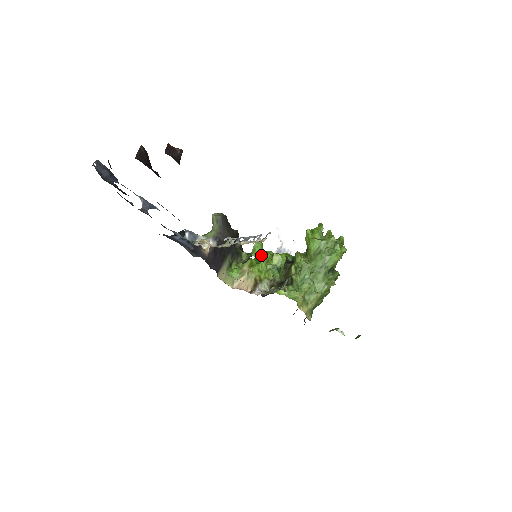
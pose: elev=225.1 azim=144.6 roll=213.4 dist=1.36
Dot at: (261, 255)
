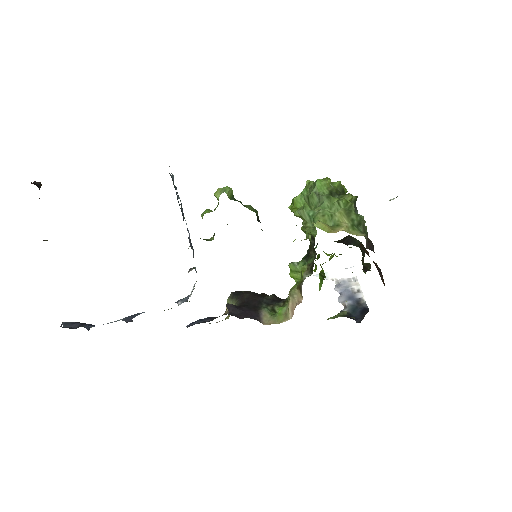
Dot at: occluded
